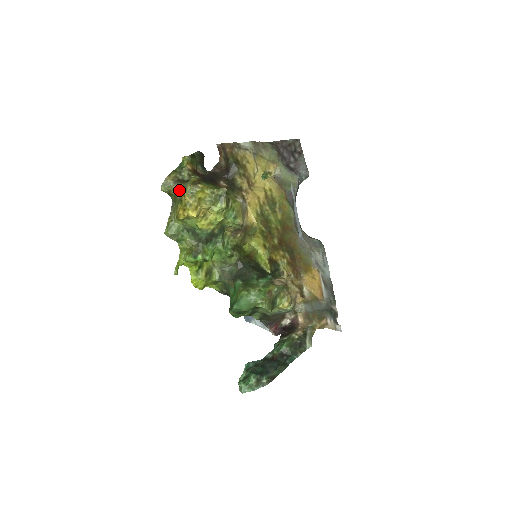
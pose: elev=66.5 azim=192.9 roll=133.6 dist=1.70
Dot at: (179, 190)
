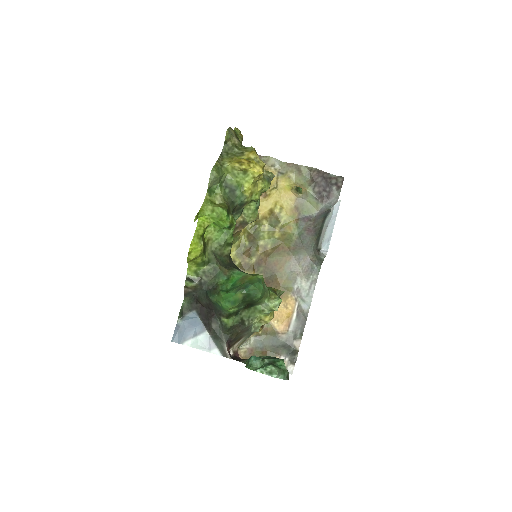
Dot at: (238, 146)
